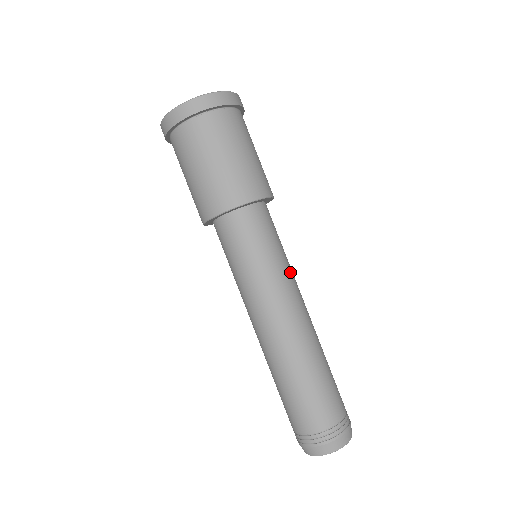
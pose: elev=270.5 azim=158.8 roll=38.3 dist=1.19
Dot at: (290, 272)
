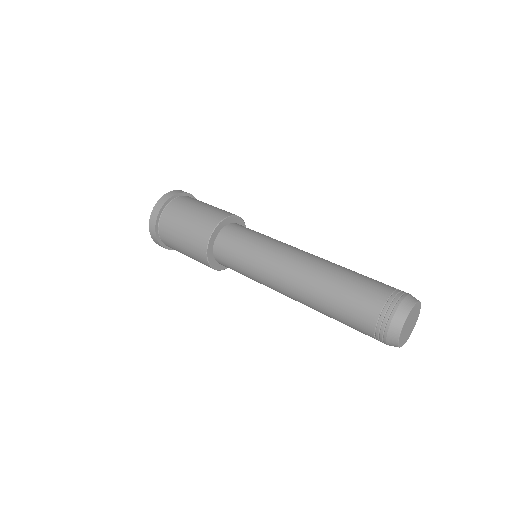
Dot at: occluded
